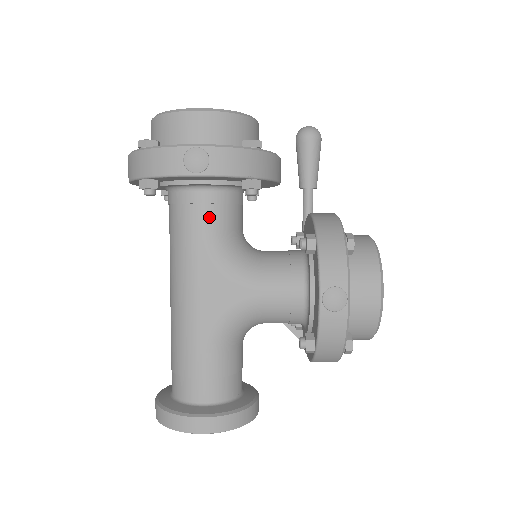
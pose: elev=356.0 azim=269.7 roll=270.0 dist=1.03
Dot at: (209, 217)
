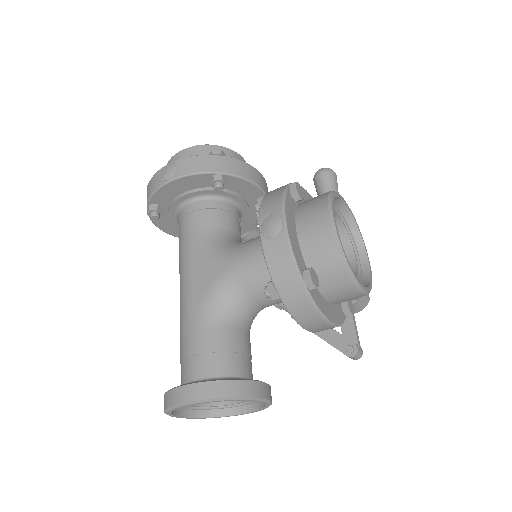
Dot at: (196, 220)
